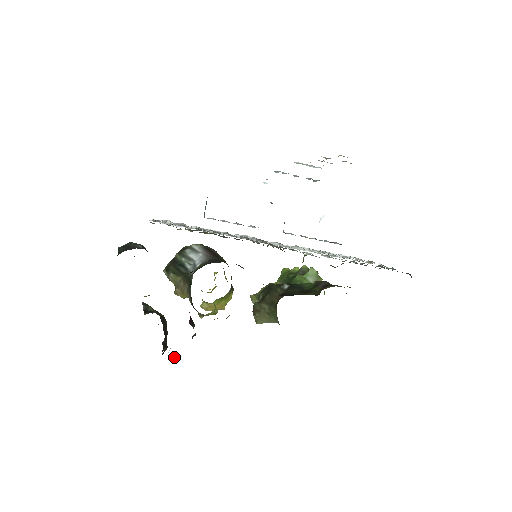
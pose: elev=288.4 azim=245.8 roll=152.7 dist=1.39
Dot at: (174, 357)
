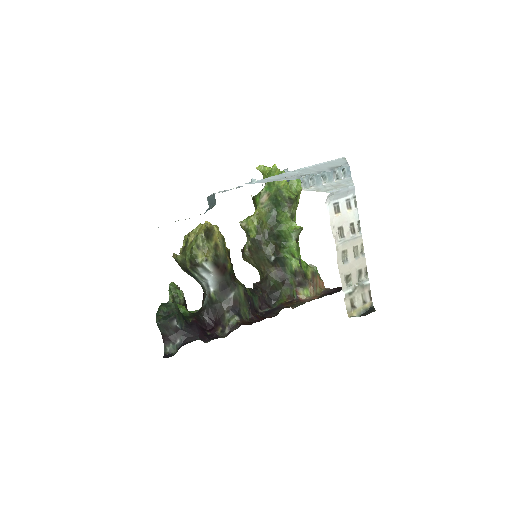
Dot at: occluded
